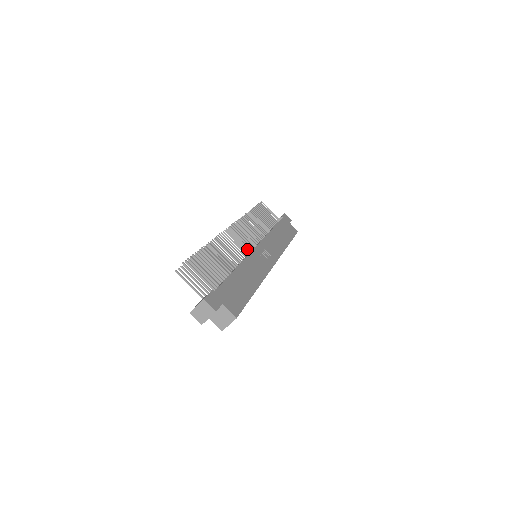
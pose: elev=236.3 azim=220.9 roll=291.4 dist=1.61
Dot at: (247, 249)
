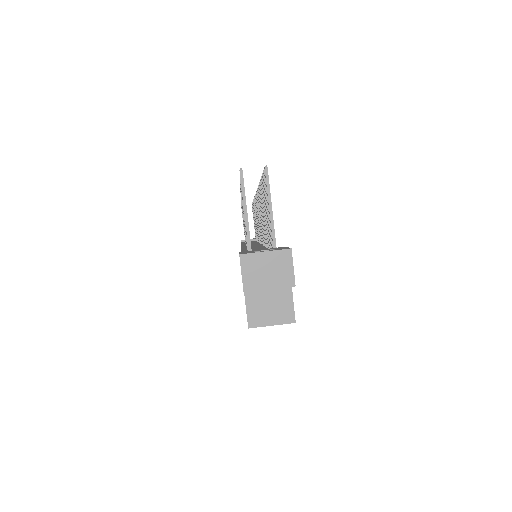
Dot at: occluded
